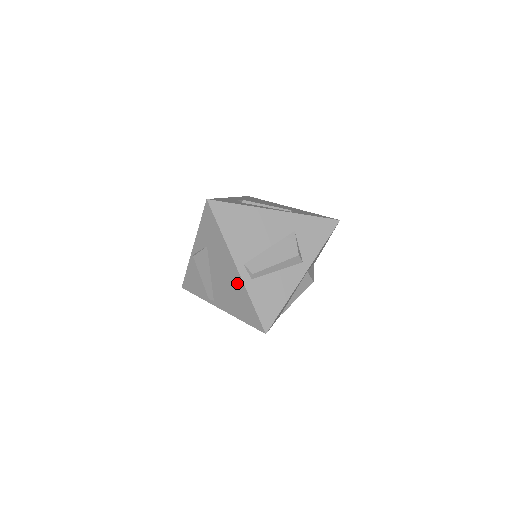
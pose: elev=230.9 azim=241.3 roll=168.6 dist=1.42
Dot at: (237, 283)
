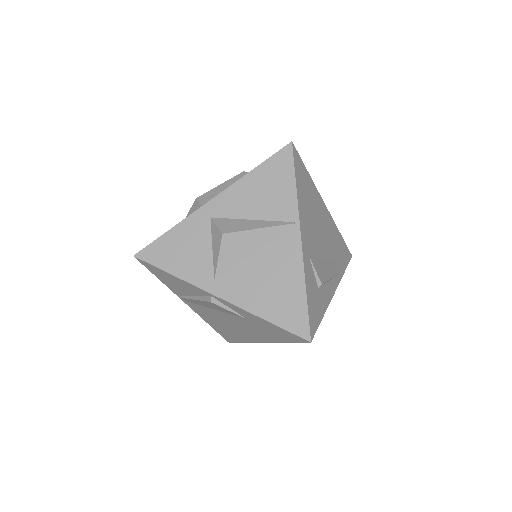
Dot at: (245, 337)
